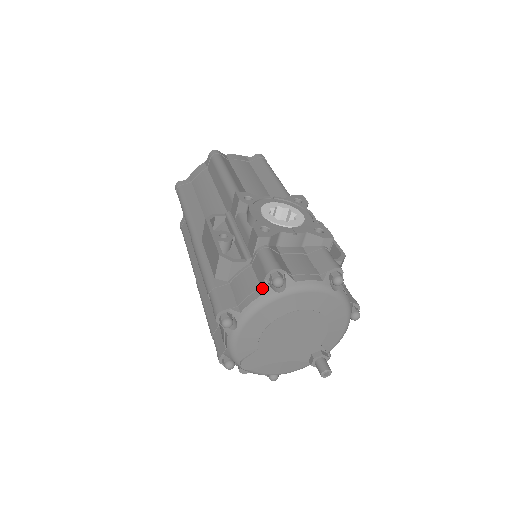
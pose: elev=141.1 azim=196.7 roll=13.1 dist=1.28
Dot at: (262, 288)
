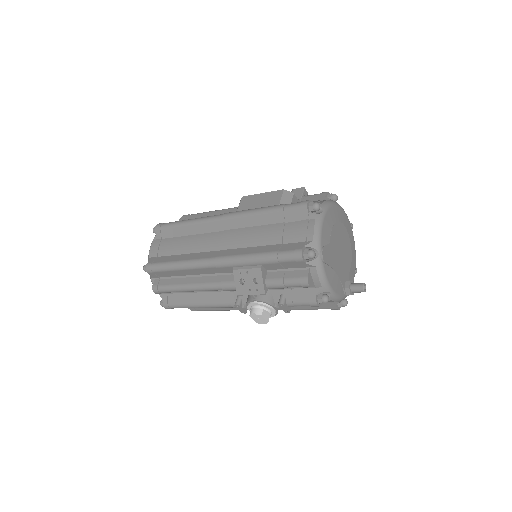
Dot at: occluded
